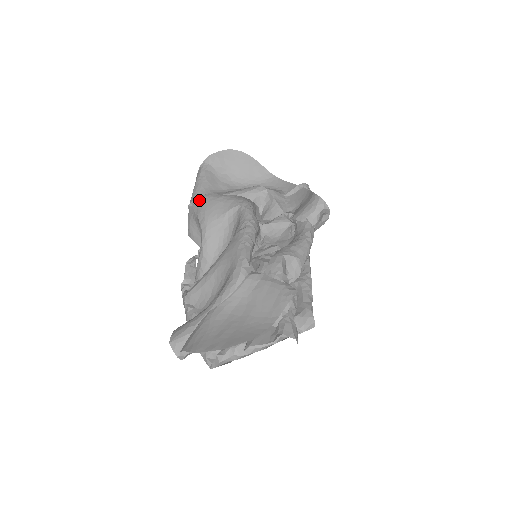
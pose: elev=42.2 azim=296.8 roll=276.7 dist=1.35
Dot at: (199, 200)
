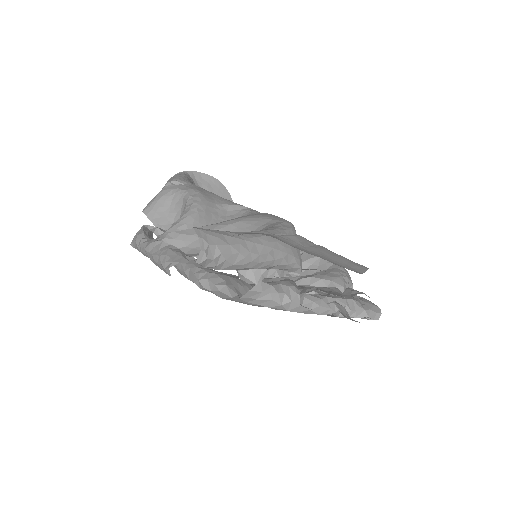
Dot at: (188, 183)
